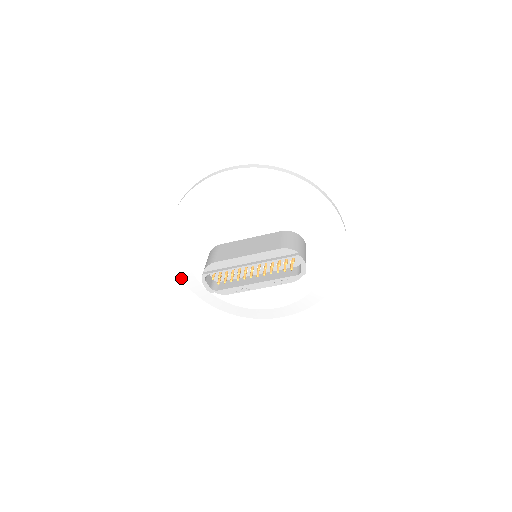
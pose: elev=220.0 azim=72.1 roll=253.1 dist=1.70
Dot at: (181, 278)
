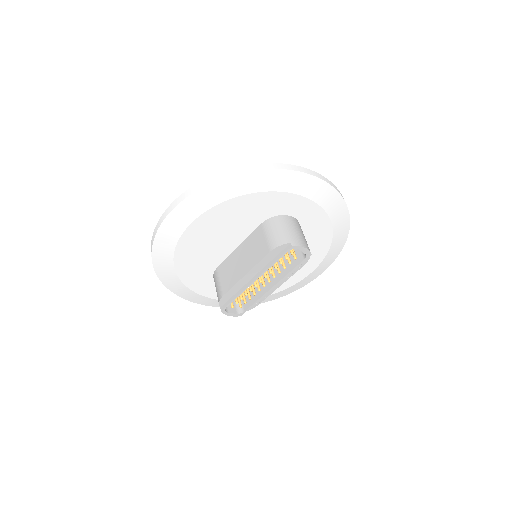
Dot at: occluded
